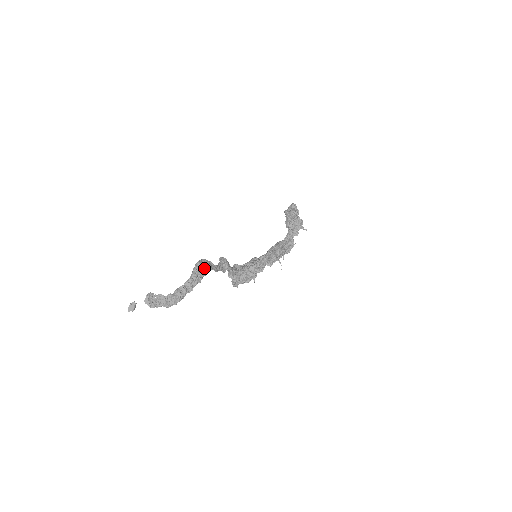
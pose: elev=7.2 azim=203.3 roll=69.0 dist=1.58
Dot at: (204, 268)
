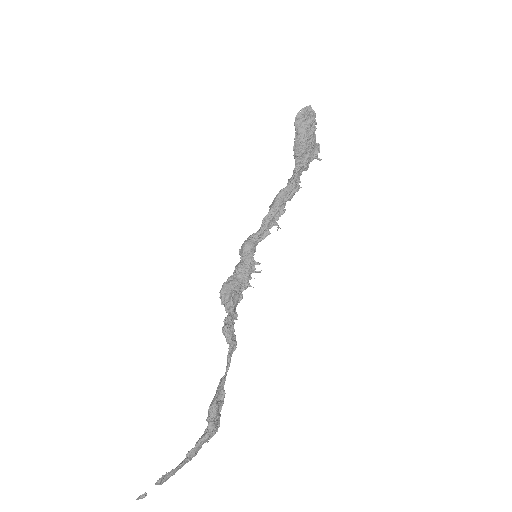
Dot at: (219, 406)
